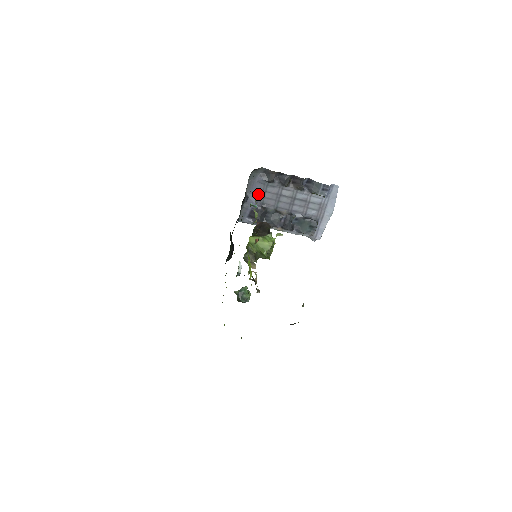
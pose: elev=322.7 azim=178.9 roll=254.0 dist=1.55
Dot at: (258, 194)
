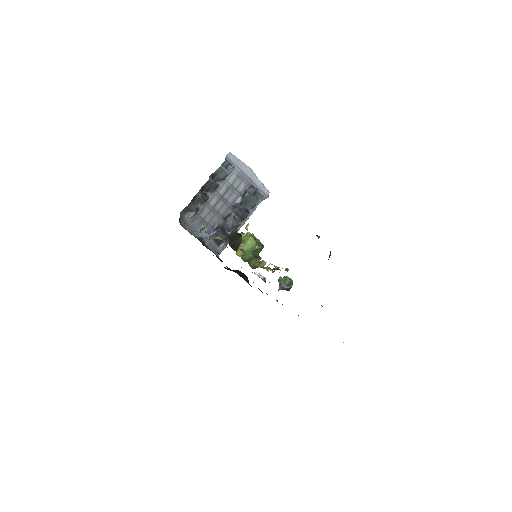
Dot at: (202, 228)
